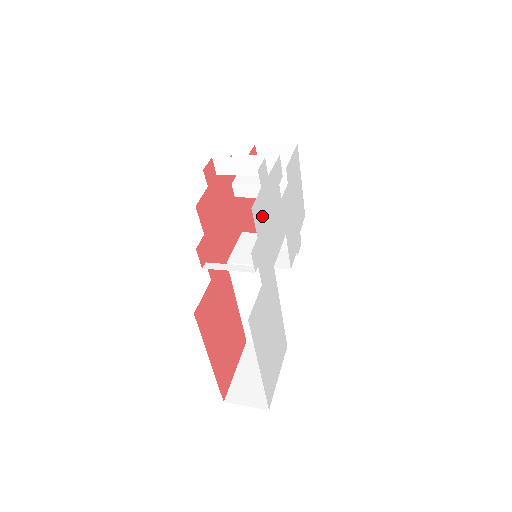
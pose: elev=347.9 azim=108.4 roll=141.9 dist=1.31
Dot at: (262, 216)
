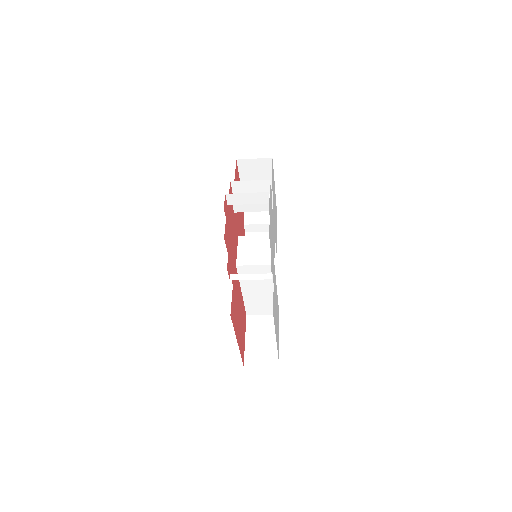
Dot at: occluded
